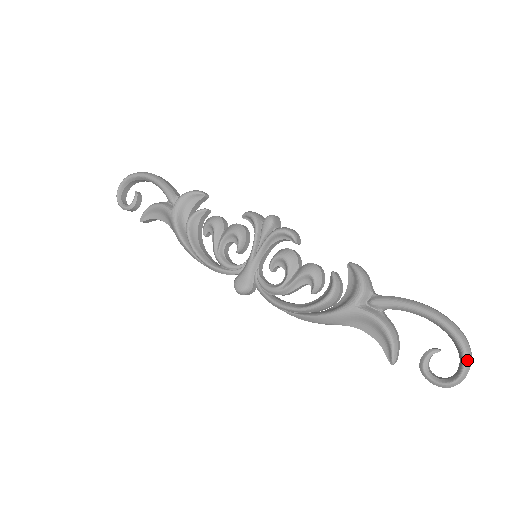
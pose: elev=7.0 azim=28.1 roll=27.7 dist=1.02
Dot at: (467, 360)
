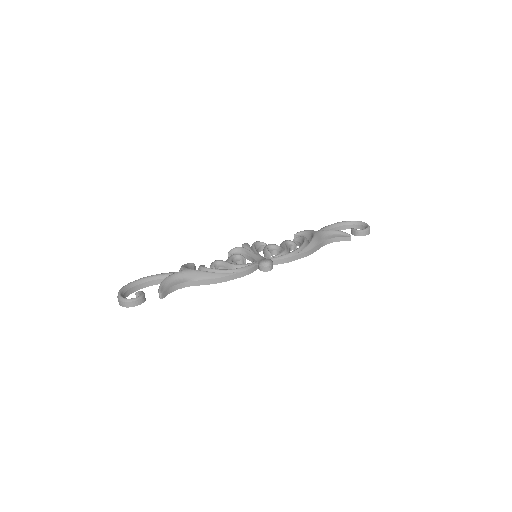
Dot at: (361, 221)
